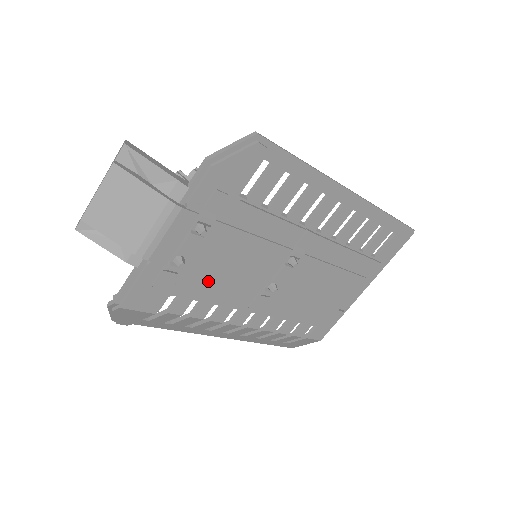
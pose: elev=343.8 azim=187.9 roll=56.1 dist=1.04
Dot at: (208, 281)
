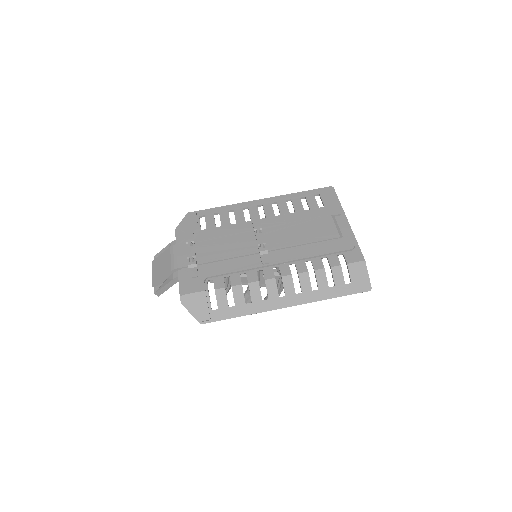
Dot at: (220, 264)
